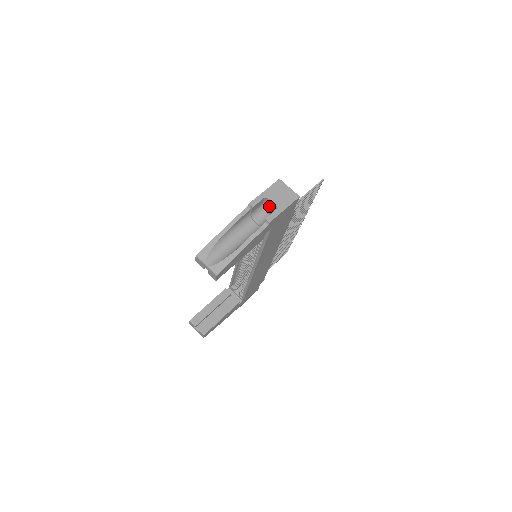
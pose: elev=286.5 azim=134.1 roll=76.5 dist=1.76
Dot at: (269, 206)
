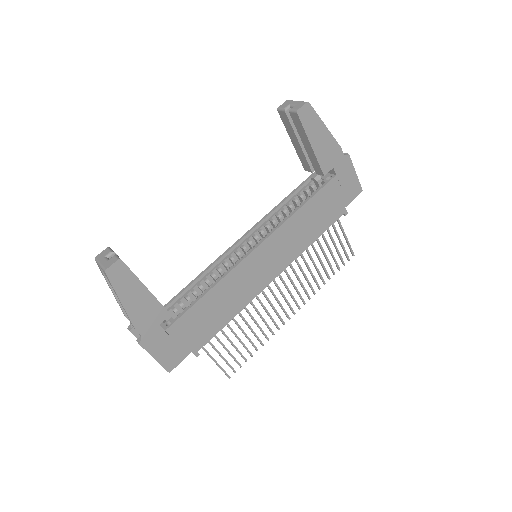
Dot at: occluded
